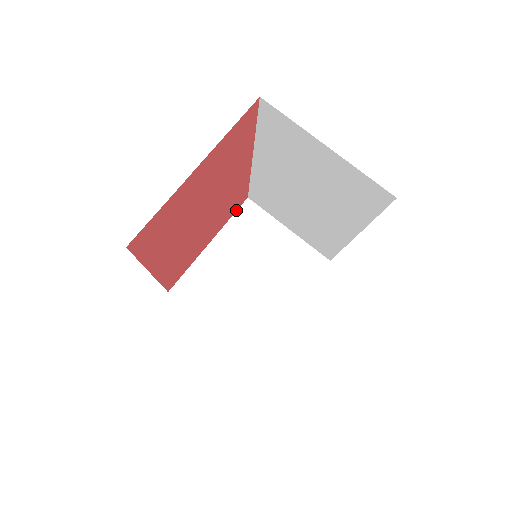
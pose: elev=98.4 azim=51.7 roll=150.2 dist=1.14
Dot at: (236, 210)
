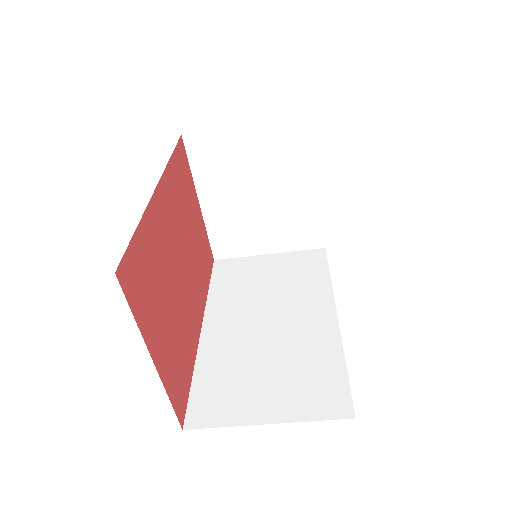
Dot at: (186, 157)
